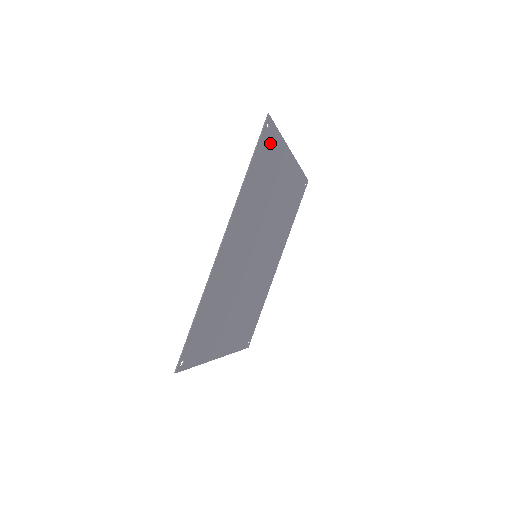
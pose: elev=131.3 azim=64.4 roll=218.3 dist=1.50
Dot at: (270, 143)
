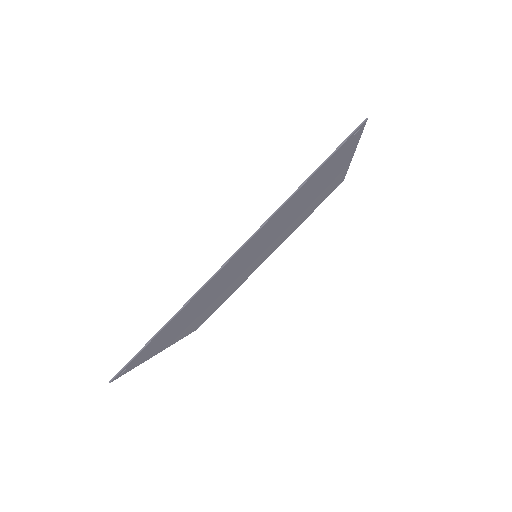
Dot at: (345, 149)
